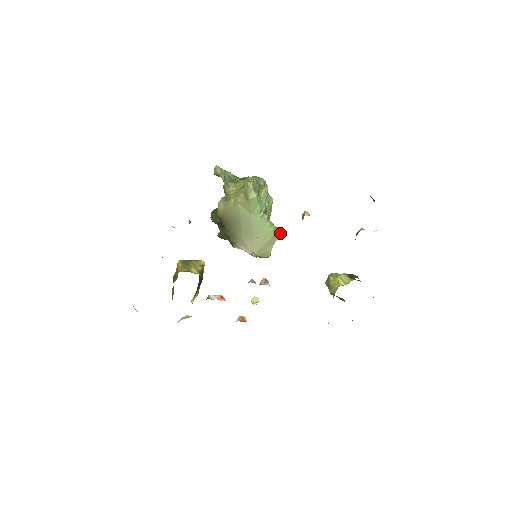
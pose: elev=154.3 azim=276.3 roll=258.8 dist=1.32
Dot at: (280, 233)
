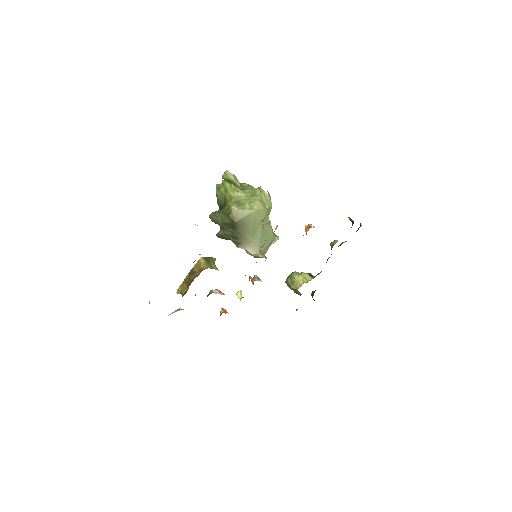
Dot at: (277, 238)
